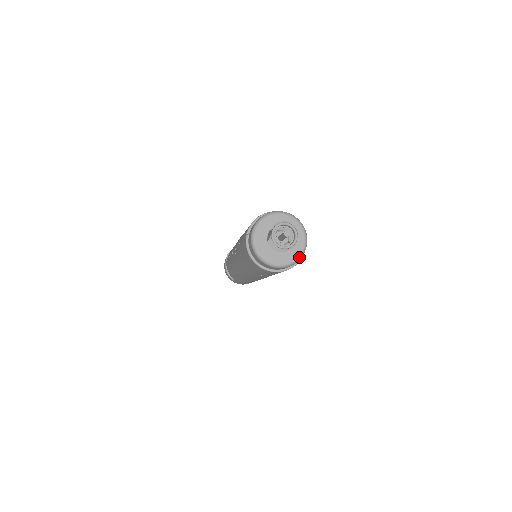
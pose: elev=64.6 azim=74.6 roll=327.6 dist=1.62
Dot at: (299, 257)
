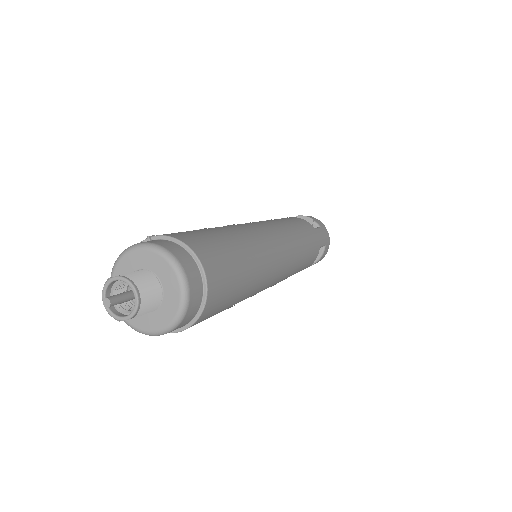
Dot at: (139, 331)
